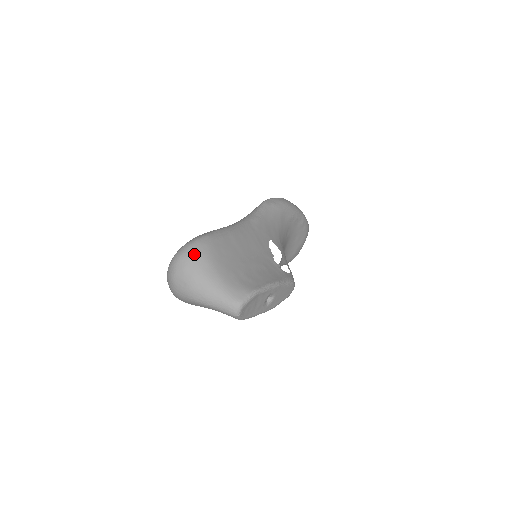
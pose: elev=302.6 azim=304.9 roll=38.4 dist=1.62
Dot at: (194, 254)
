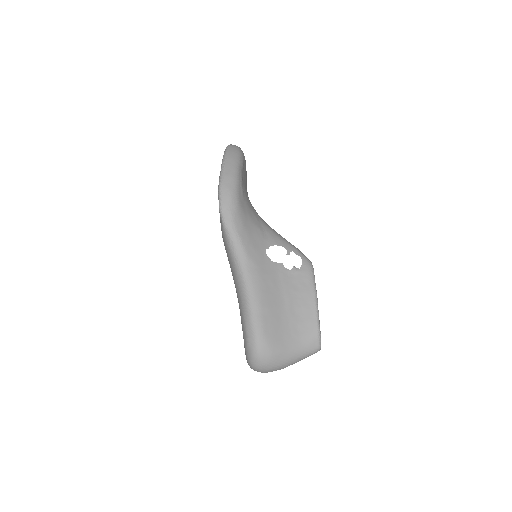
Dot at: (267, 360)
